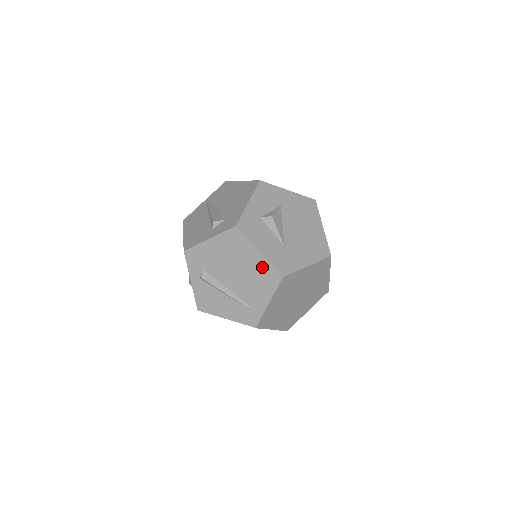
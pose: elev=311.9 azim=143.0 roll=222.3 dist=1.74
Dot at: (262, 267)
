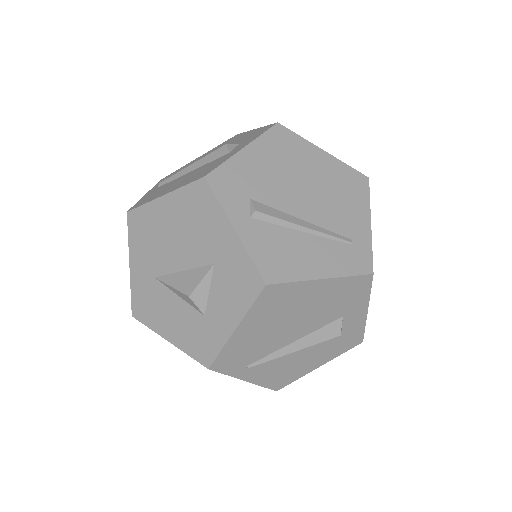
Dot at: (337, 171)
